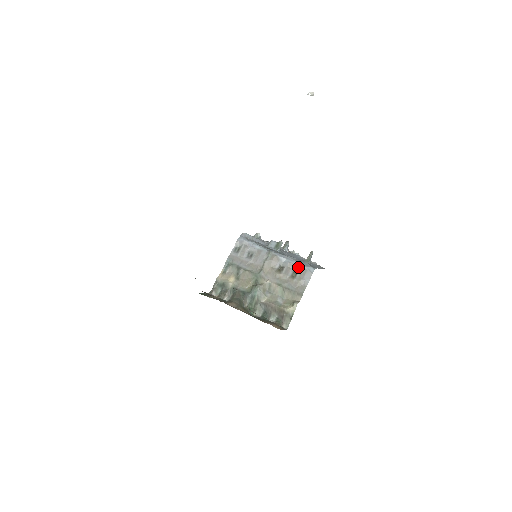
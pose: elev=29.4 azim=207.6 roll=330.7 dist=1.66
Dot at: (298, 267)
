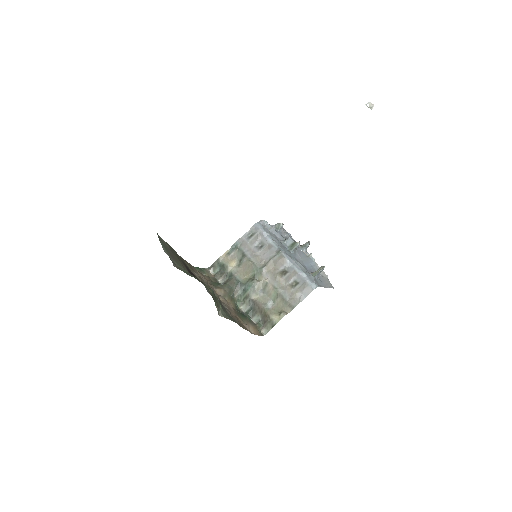
Dot at: (301, 278)
